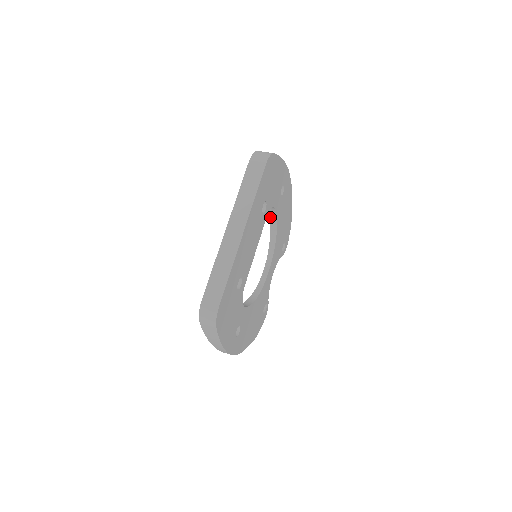
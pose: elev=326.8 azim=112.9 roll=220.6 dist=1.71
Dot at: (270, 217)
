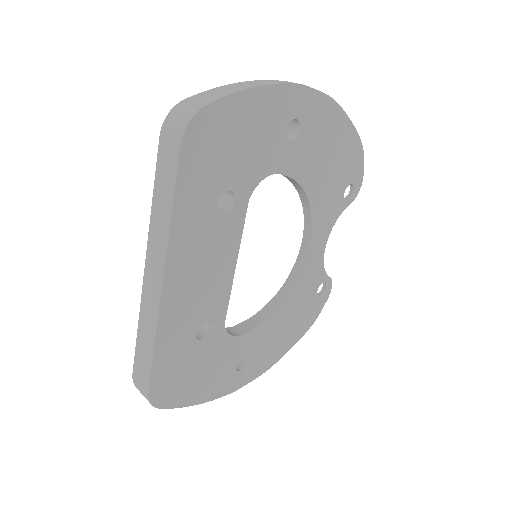
Dot at: (285, 176)
